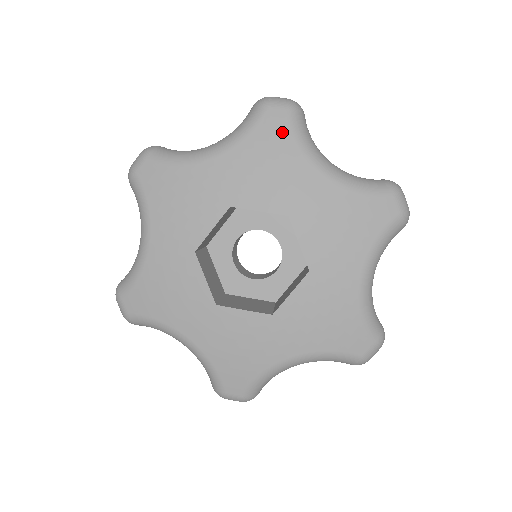
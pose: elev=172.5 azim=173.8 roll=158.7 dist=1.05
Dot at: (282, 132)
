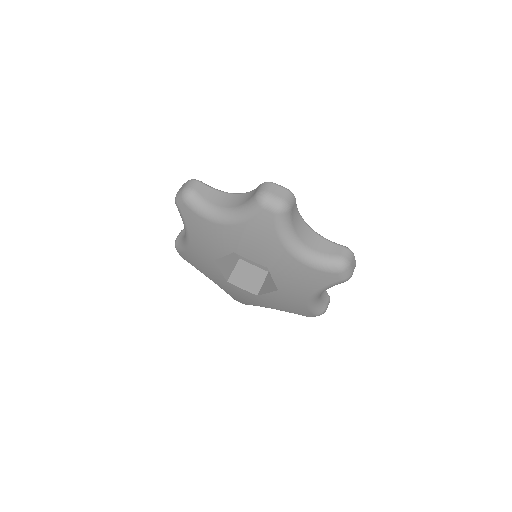
Dot at: (193, 216)
